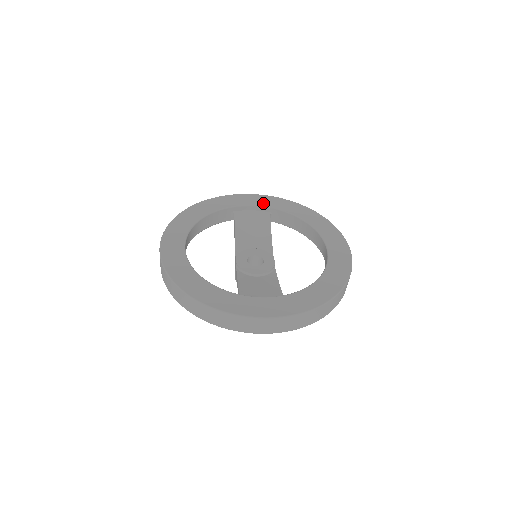
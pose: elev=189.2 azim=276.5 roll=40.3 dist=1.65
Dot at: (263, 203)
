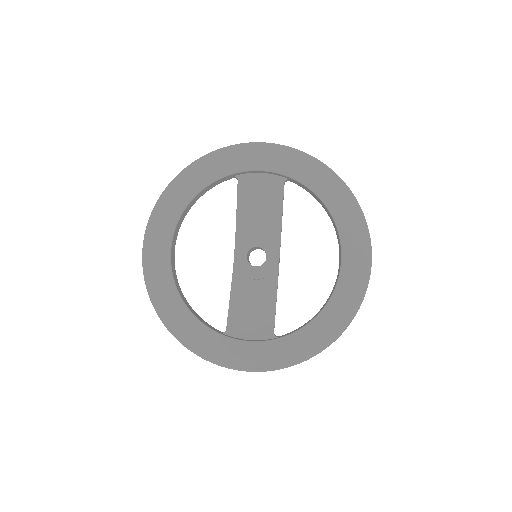
Dot at: (276, 165)
